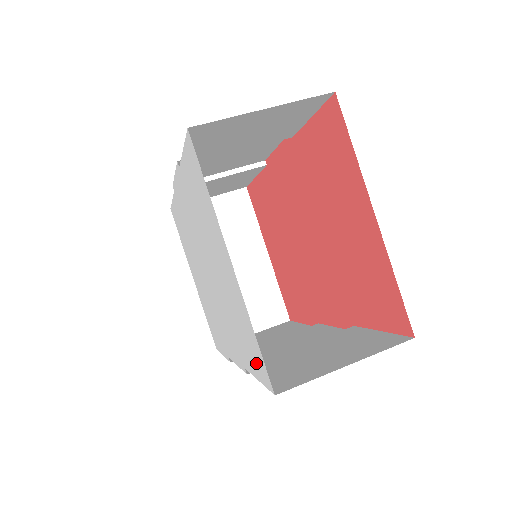
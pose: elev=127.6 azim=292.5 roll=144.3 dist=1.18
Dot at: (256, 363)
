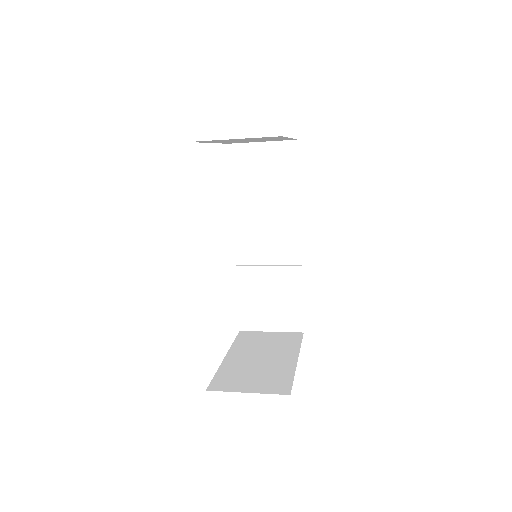
Dot at: occluded
